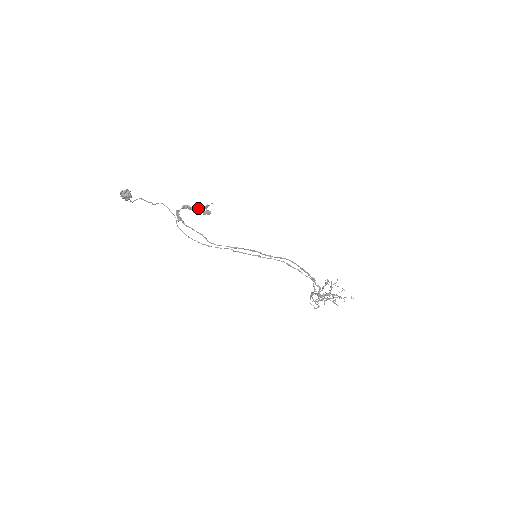
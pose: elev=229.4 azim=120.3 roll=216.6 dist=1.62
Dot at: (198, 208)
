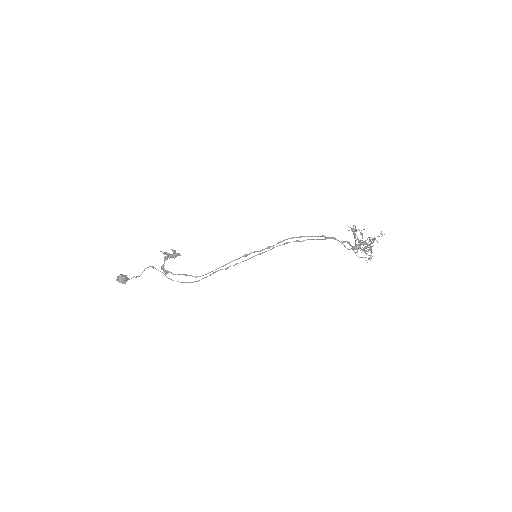
Dot at: (172, 254)
